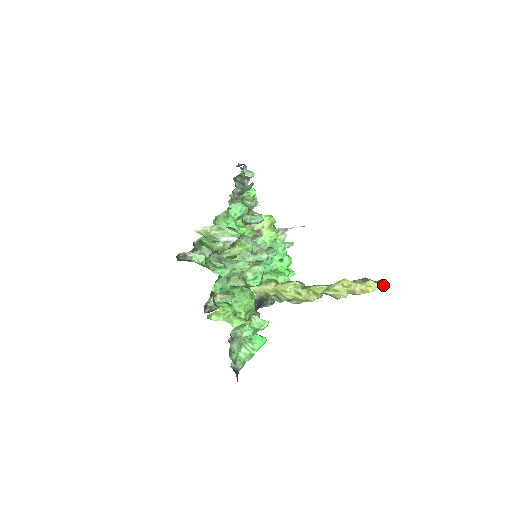
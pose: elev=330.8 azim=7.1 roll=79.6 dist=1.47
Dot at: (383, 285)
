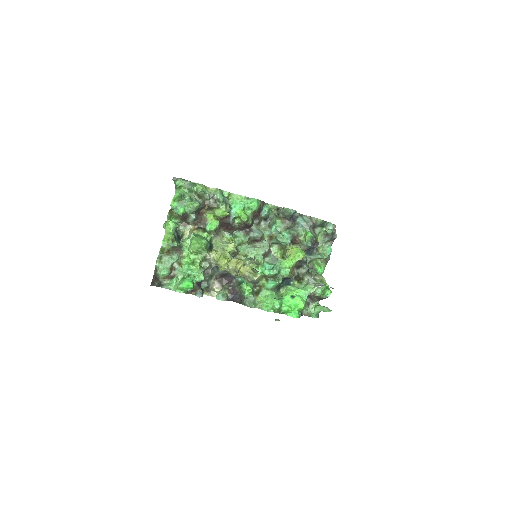
Dot at: (253, 274)
